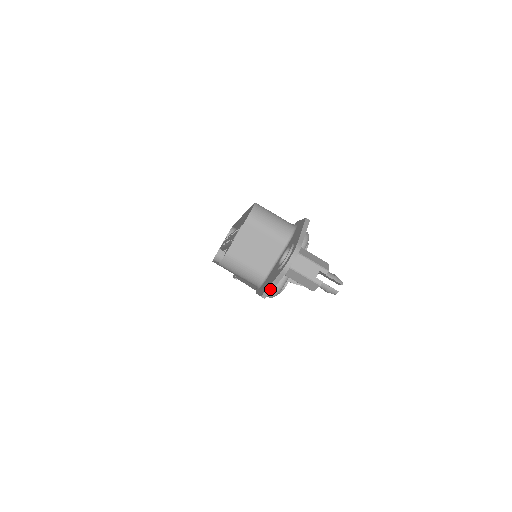
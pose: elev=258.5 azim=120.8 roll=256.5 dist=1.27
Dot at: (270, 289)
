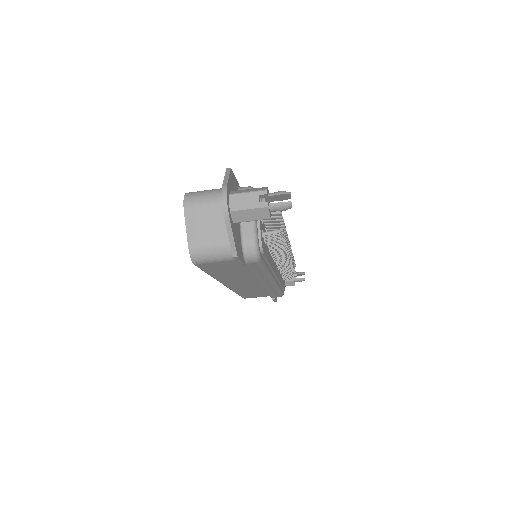
Dot at: (232, 243)
